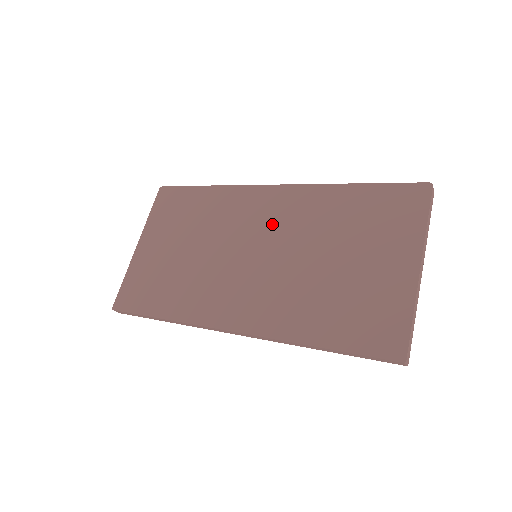
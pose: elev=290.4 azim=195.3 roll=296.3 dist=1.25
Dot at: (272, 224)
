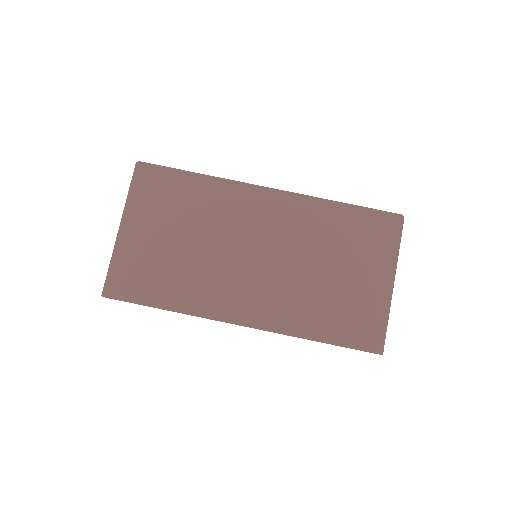
Dot at: (272, 229)
